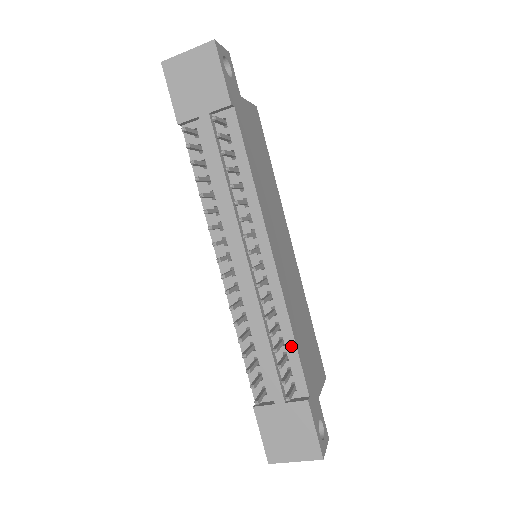
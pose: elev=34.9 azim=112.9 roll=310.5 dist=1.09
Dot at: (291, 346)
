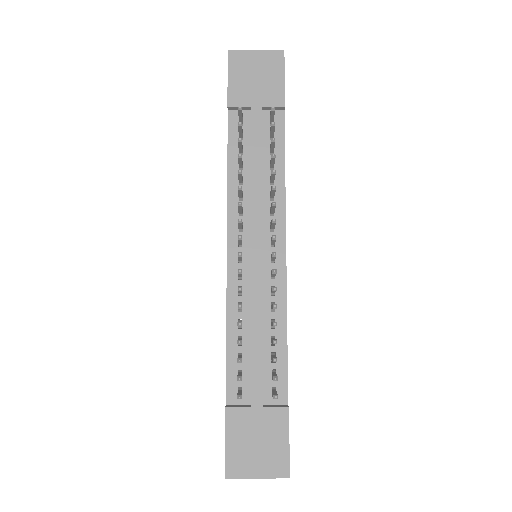
Dot at: (282, 347)
